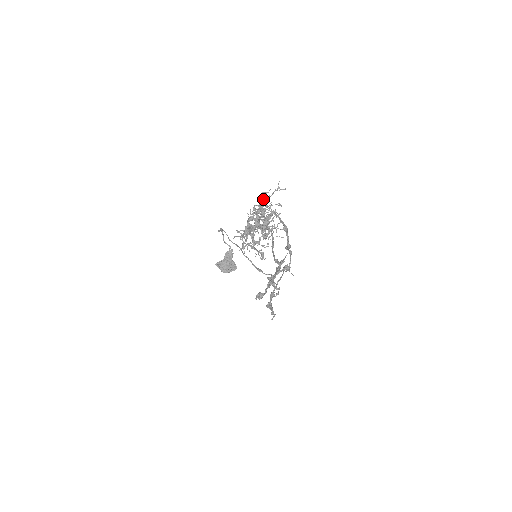
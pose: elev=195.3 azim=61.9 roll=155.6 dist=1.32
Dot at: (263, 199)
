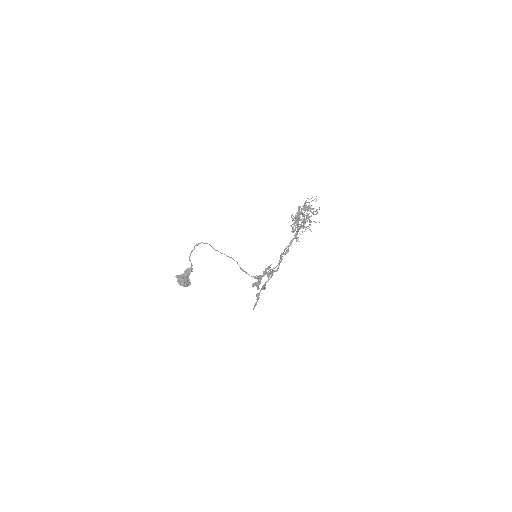
Dot at: (306, 202)
